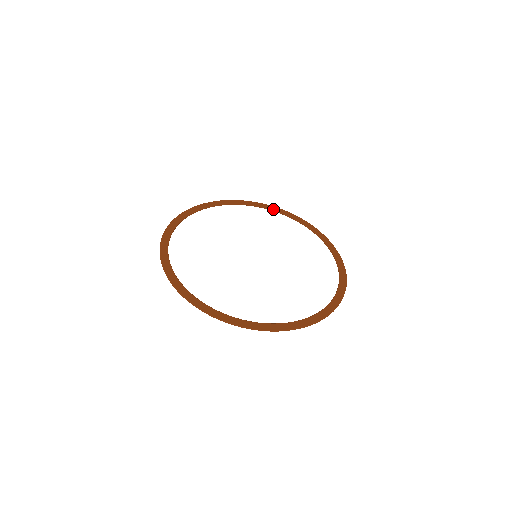
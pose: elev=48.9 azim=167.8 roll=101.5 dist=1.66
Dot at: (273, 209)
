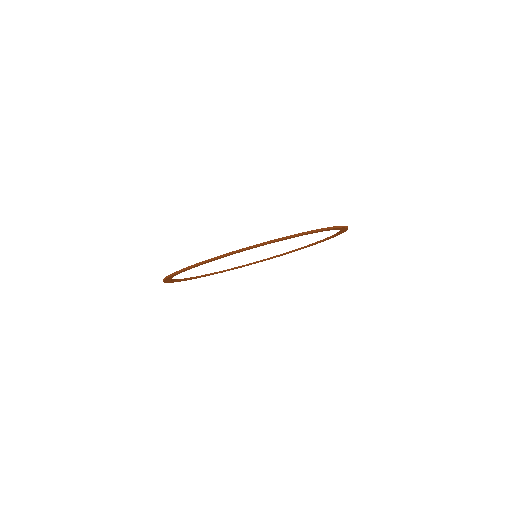
Dot at: (258, 261)
